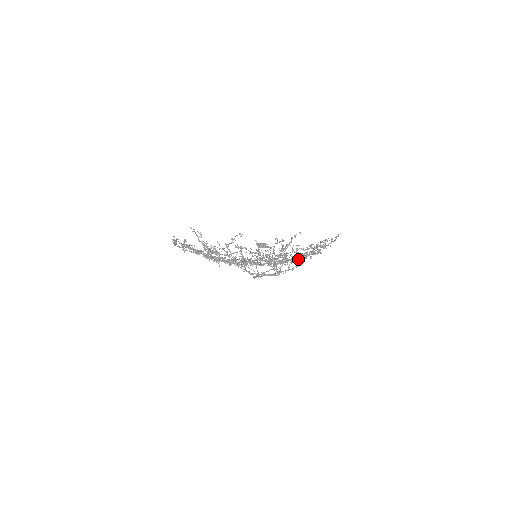
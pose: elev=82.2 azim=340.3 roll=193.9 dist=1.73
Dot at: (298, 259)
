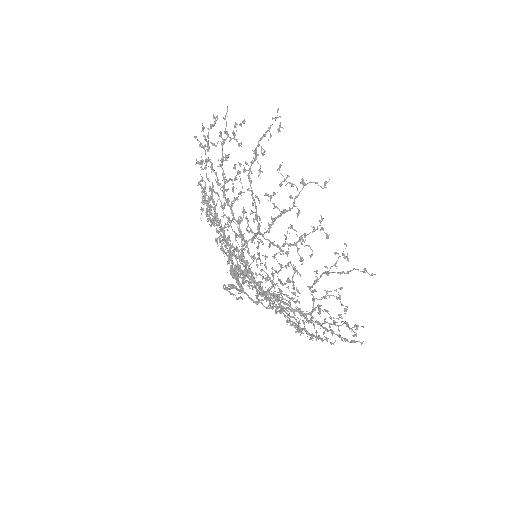
Dot at: occluded
